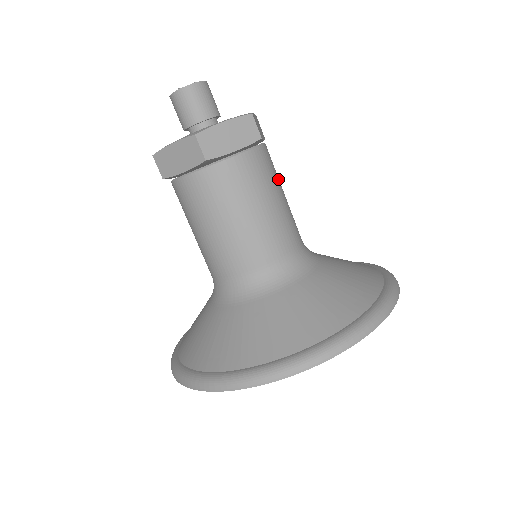
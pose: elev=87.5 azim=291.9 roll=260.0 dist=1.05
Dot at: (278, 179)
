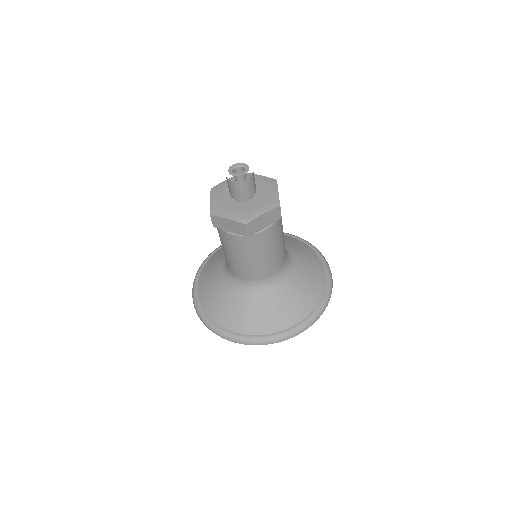
Dot at: (282, 226)
